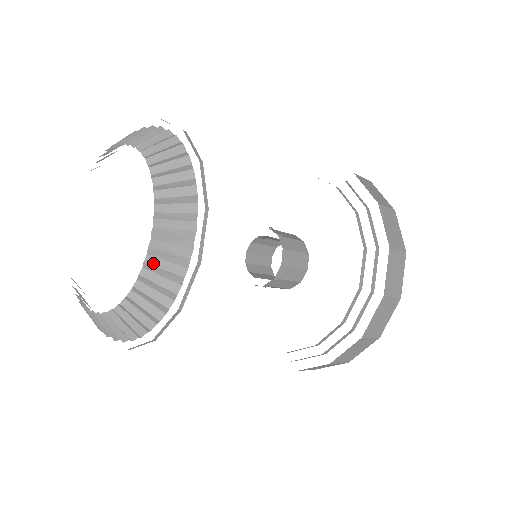
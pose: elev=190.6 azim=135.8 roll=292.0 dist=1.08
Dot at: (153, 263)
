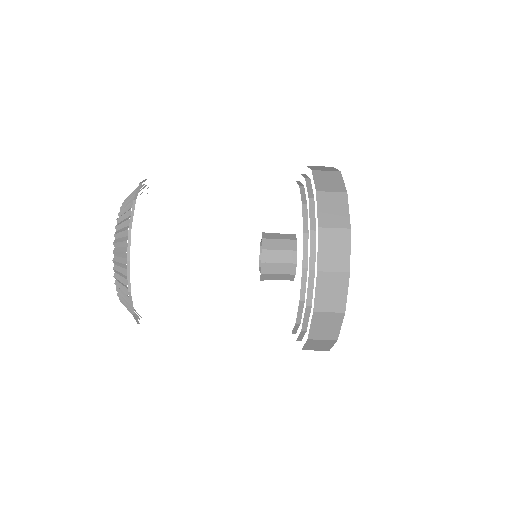
Dot at: (116, 241)
